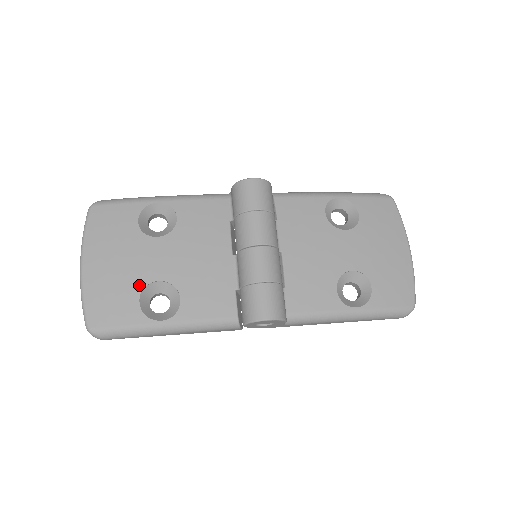
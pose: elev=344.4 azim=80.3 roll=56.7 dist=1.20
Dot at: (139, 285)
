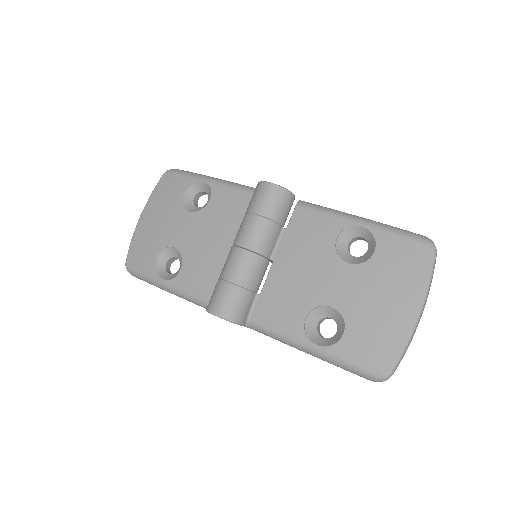
Dot at: (162, 245)
